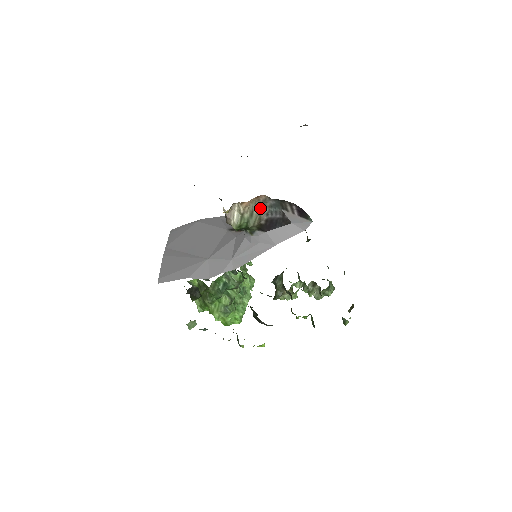
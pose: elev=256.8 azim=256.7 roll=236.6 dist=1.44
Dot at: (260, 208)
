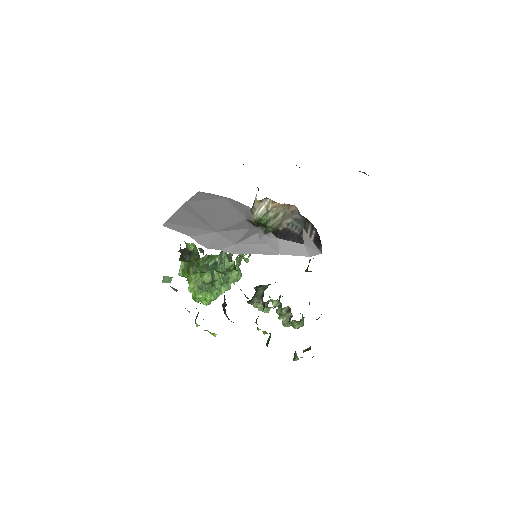
Dot at: (286, 215)
